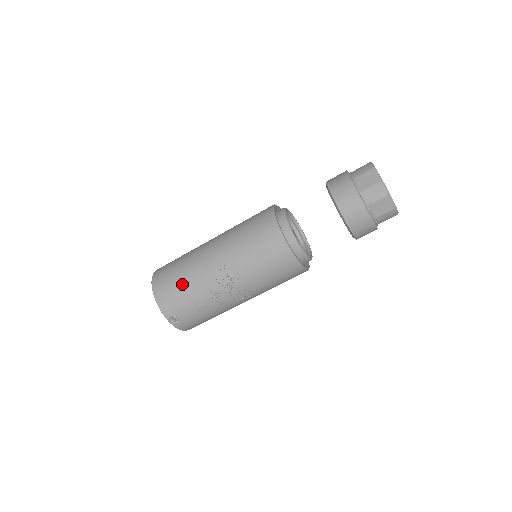
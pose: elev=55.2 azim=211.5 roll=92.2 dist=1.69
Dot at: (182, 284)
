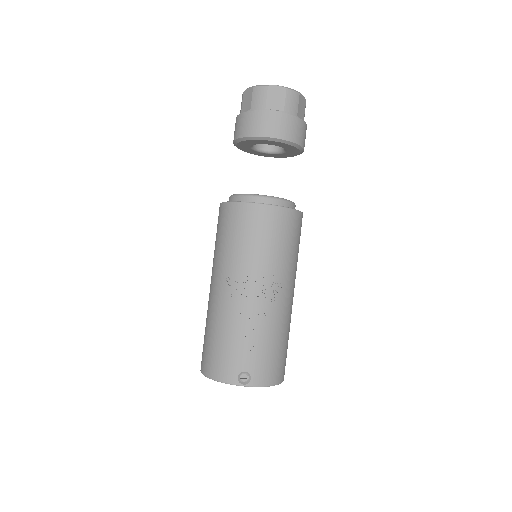
Dot at: (216, 338)
